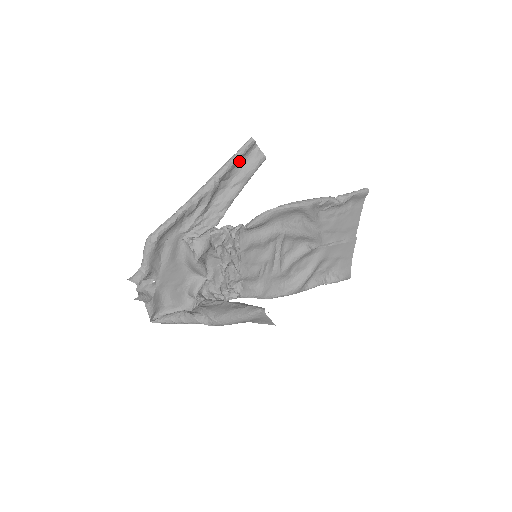
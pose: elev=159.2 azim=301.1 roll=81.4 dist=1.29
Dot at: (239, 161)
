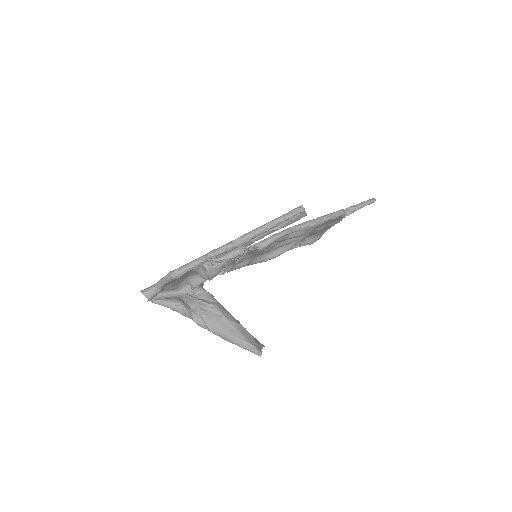
Dot at: occluded
